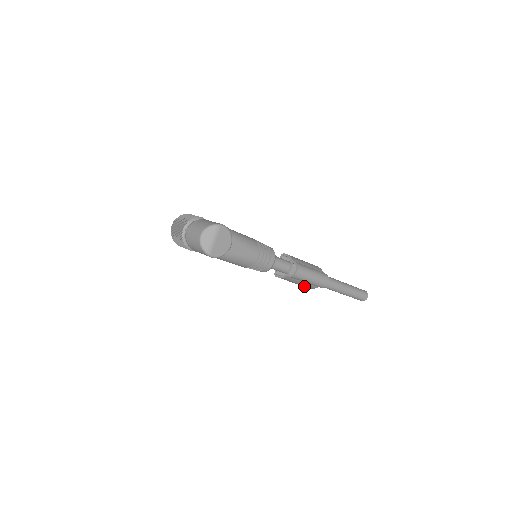
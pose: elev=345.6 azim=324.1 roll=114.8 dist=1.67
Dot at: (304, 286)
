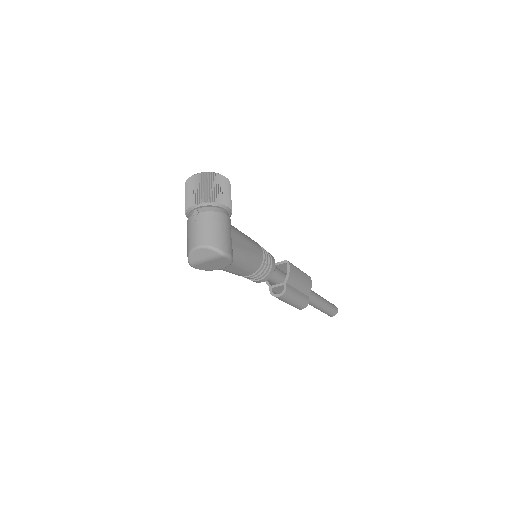
Dot at: occluded
